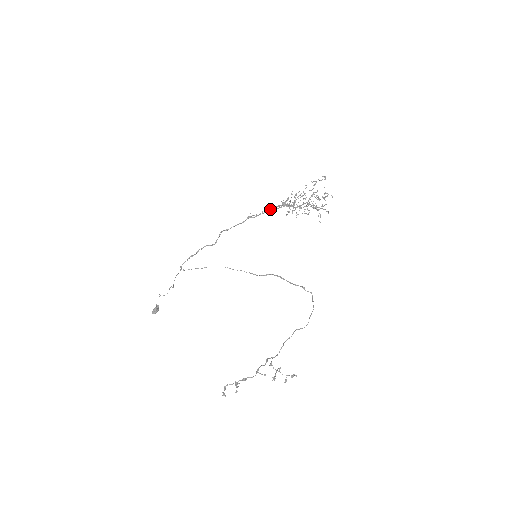
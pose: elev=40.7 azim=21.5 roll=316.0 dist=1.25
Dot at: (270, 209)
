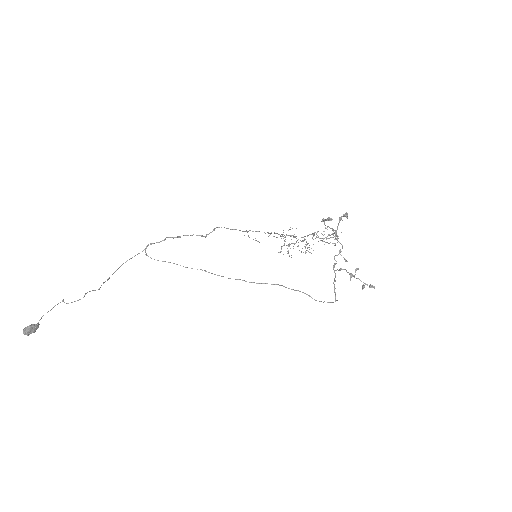
Dot at: (271, 233)
